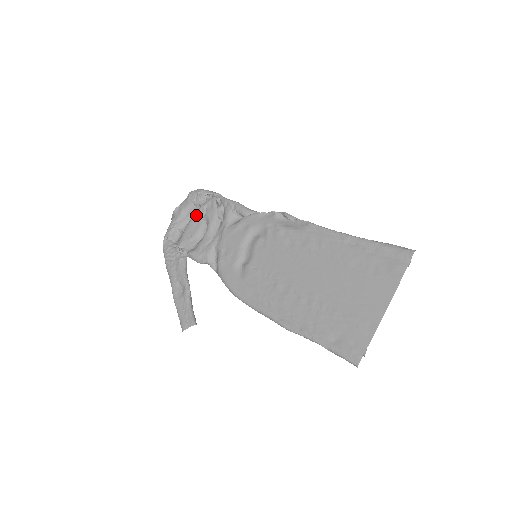
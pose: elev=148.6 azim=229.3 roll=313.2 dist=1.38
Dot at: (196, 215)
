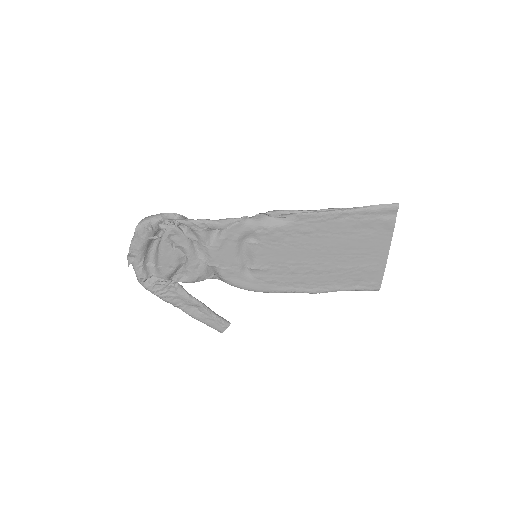
Dot at: (164, 249)
